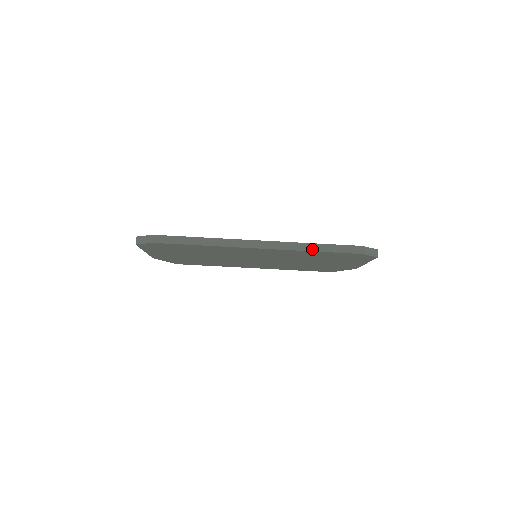
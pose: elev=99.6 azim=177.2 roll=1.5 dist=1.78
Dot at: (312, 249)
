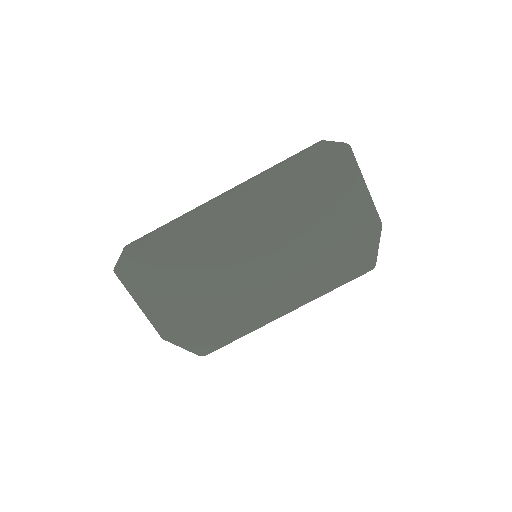
Dot at: (274, 167)
